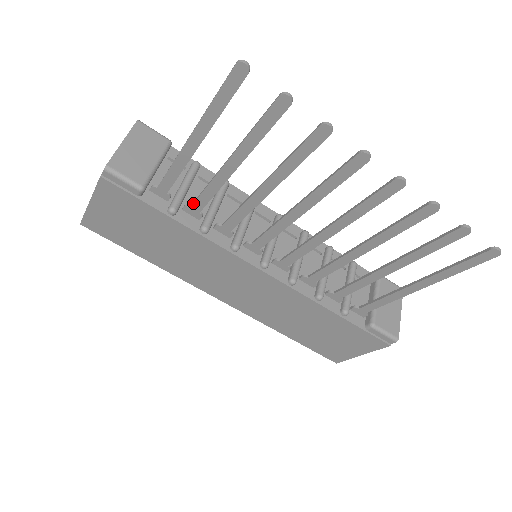
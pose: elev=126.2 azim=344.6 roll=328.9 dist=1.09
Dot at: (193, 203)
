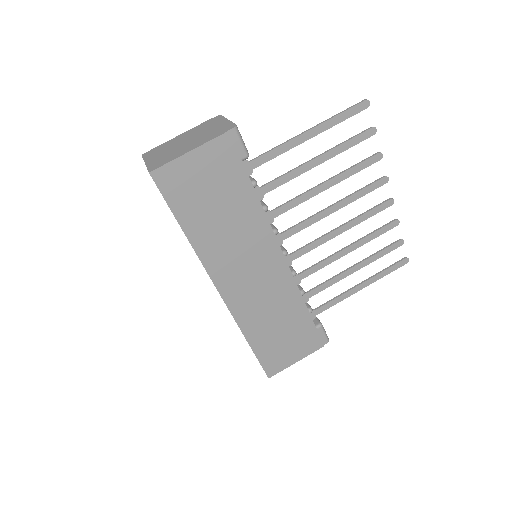
Dot at: (266, 184)
